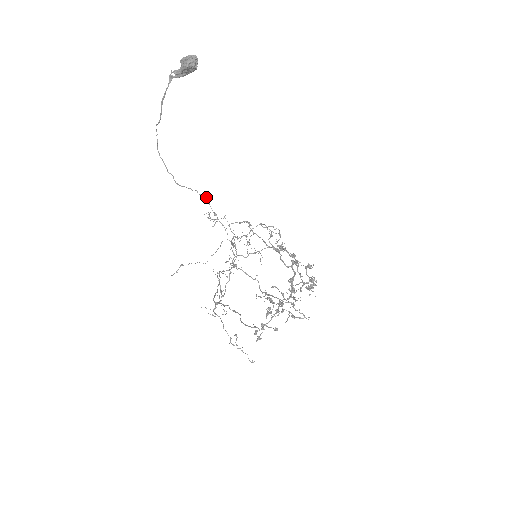
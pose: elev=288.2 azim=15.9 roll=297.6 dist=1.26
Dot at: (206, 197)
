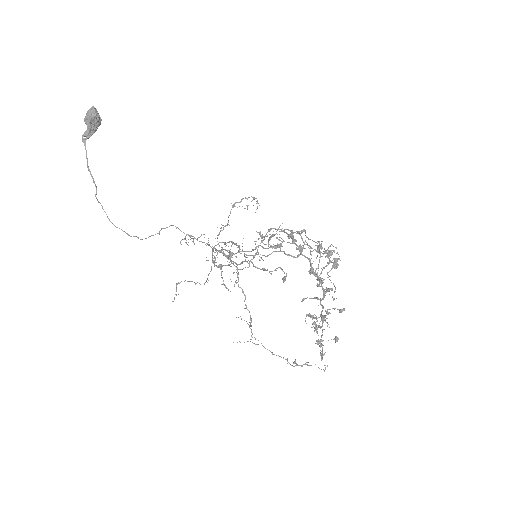
Dot at: (173, 225)
